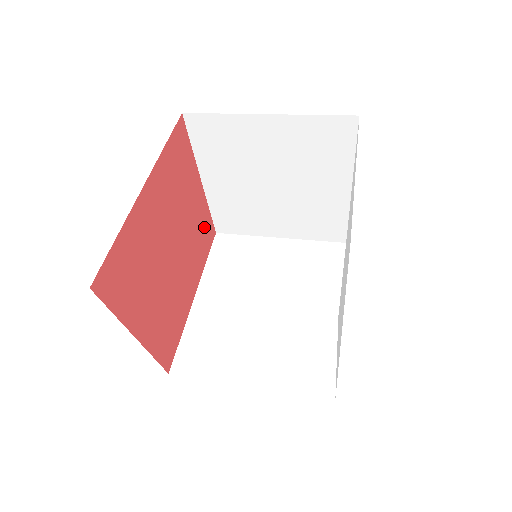
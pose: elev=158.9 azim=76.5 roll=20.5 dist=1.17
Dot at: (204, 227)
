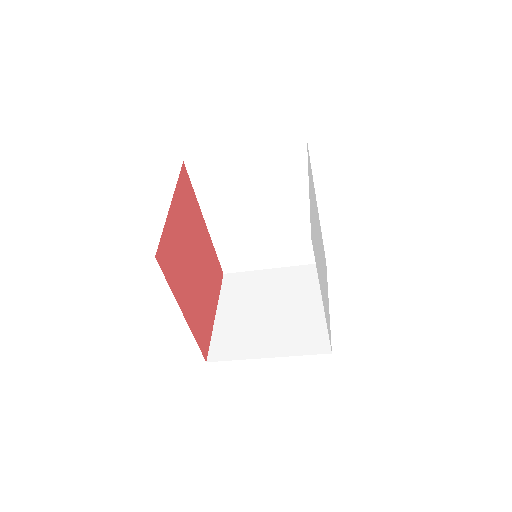
Dot at: (205, 328)
